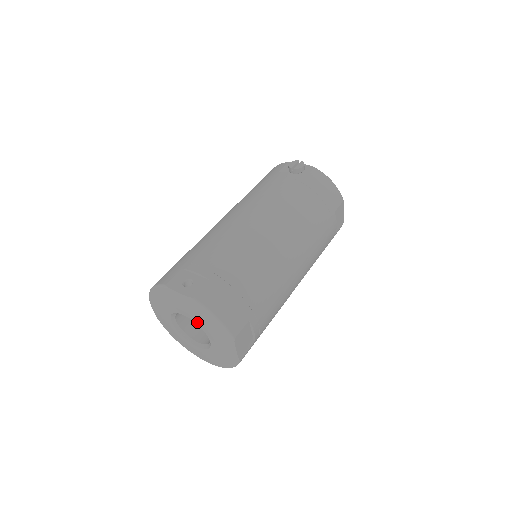
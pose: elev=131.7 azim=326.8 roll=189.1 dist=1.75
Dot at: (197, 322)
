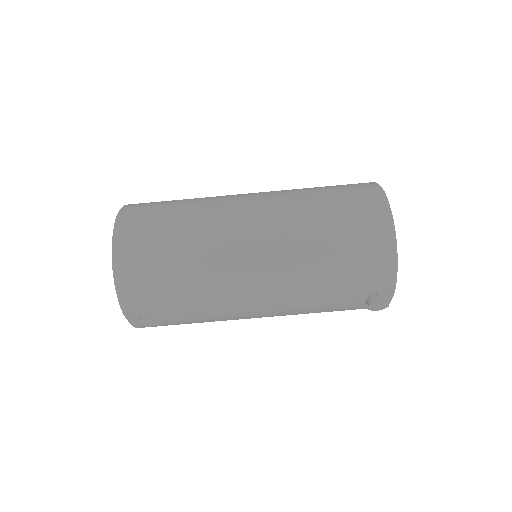
Dot at: occluded
